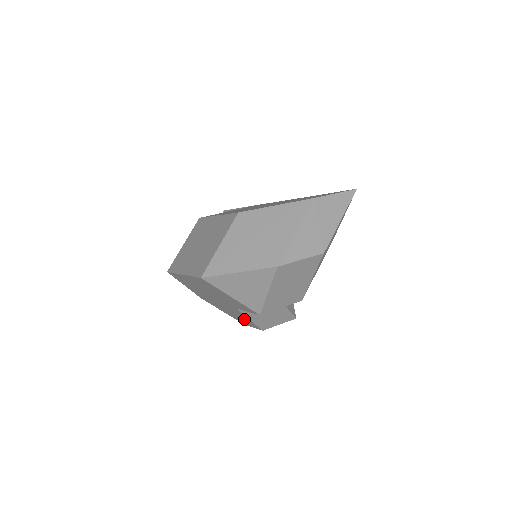
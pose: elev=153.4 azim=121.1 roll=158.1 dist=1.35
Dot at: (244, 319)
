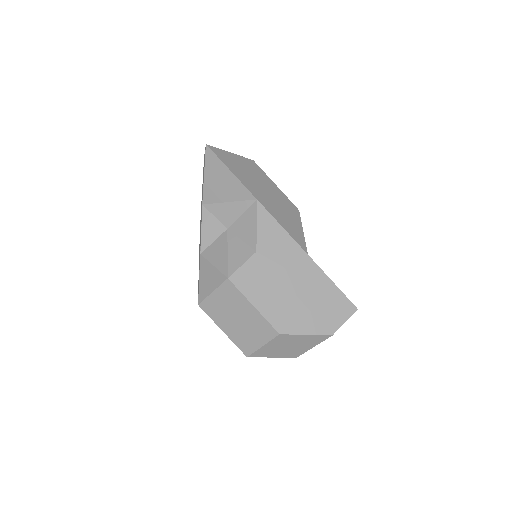
Dot at: occluded
